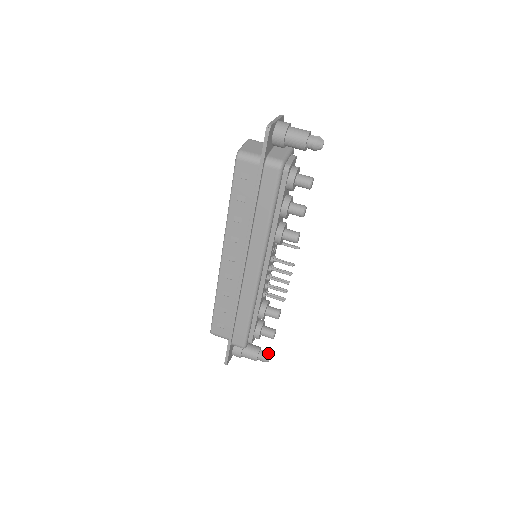
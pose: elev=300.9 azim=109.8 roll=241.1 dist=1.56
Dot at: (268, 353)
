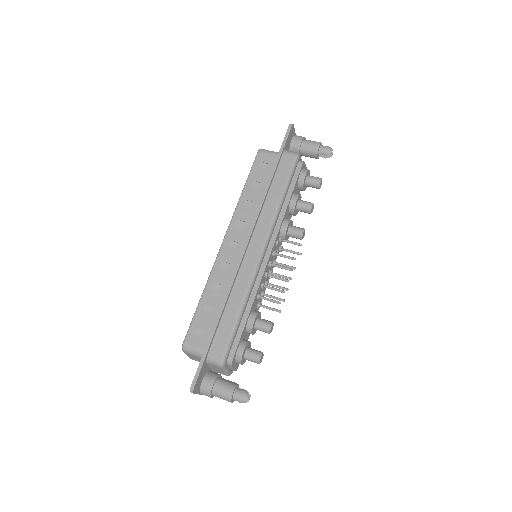
Dot at: occluded
